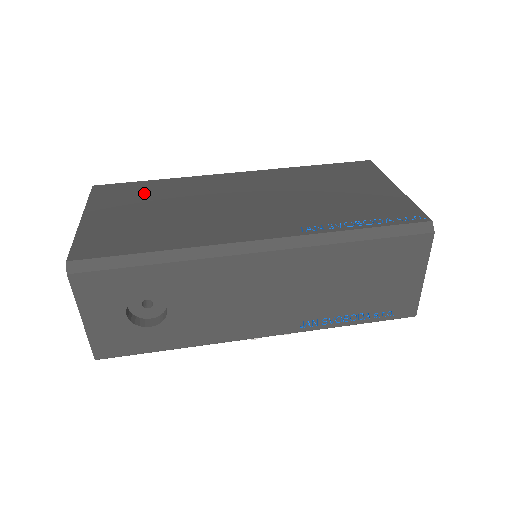
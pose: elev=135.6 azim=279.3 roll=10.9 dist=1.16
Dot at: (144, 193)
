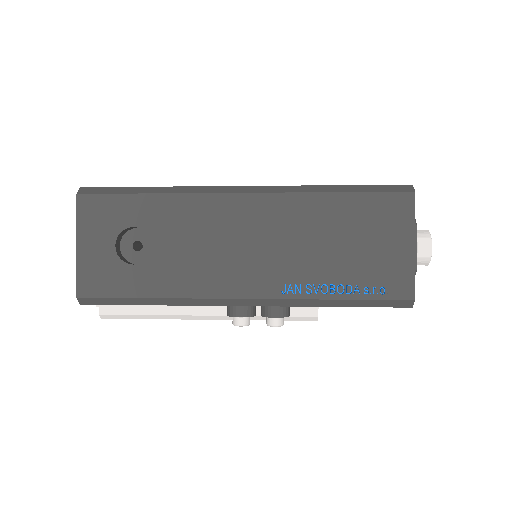
Dot at: occluded
